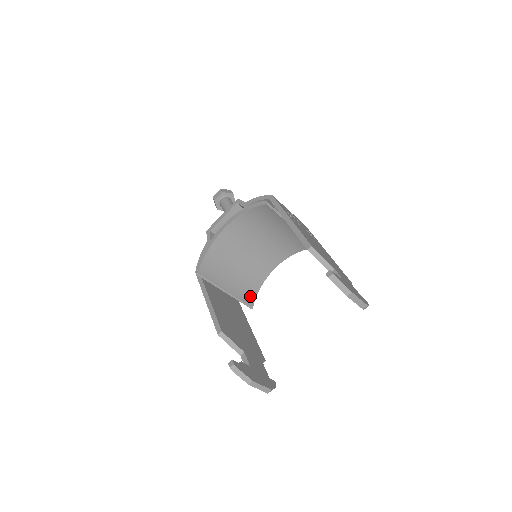
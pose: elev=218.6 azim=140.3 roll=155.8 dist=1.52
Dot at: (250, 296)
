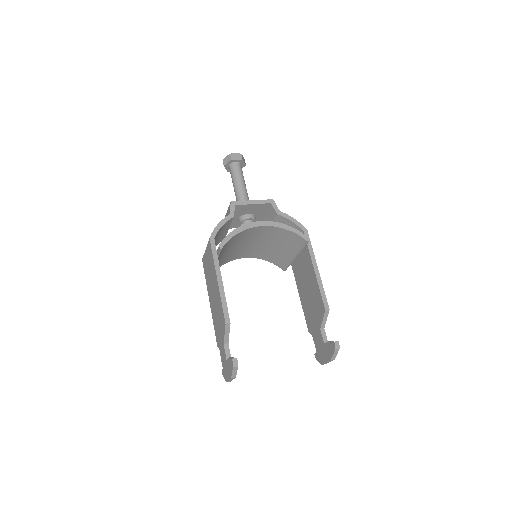
Dot at: occluded
